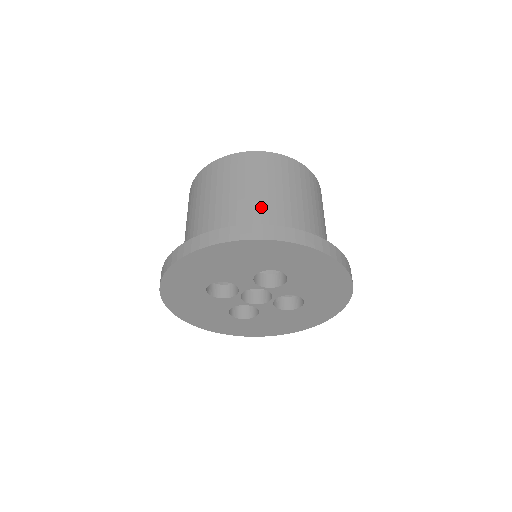
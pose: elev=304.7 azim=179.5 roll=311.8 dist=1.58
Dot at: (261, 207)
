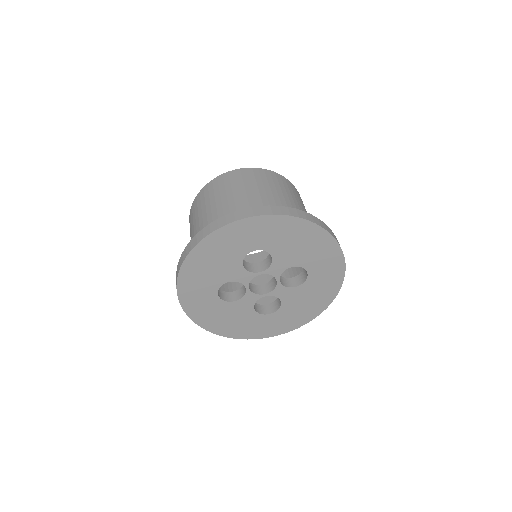
Dot at: (223, 212)
